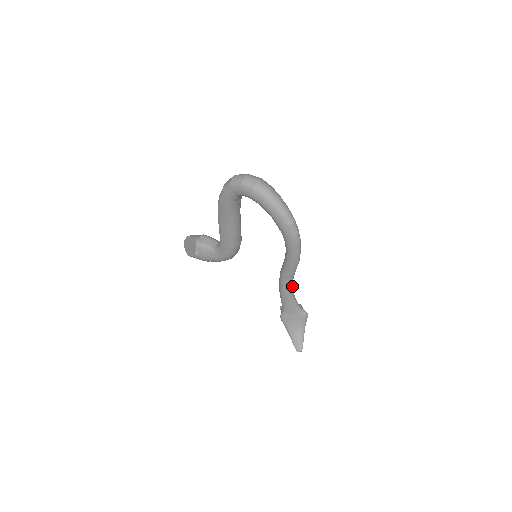
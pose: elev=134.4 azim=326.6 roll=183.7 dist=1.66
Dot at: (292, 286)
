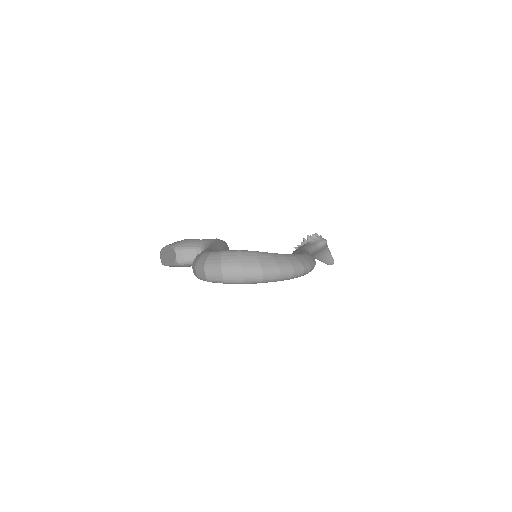
Dot at: occluded
